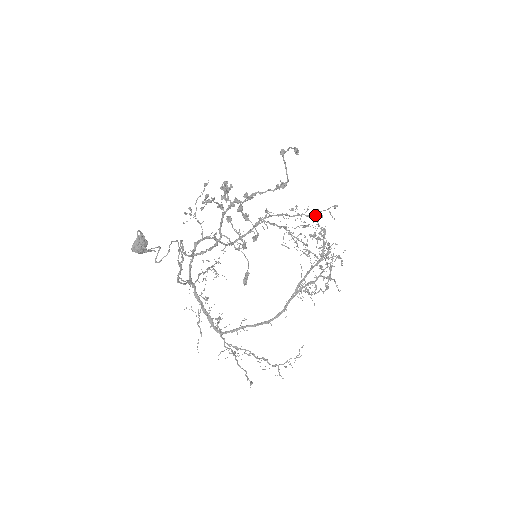
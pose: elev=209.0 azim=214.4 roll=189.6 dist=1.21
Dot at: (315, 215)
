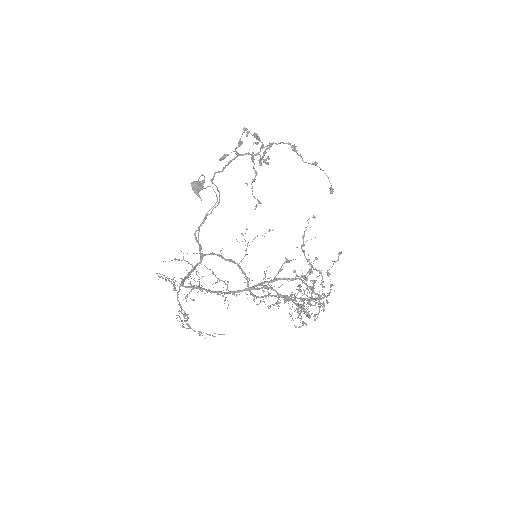
Dot at: (330, 292)
